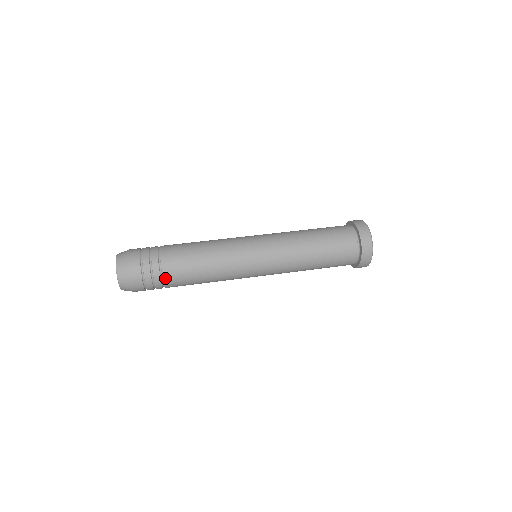
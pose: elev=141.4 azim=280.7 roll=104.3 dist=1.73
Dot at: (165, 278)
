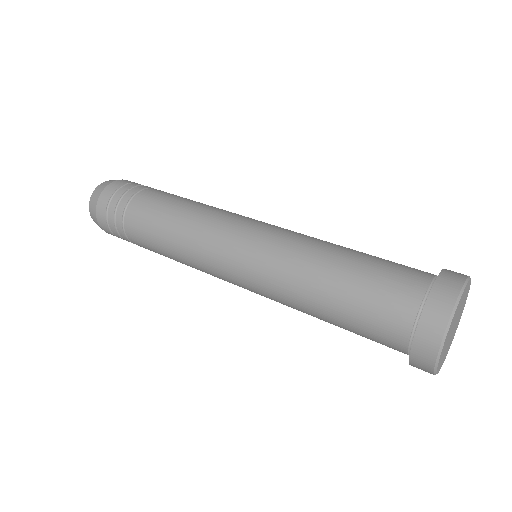
Dot at: (127, 218)
